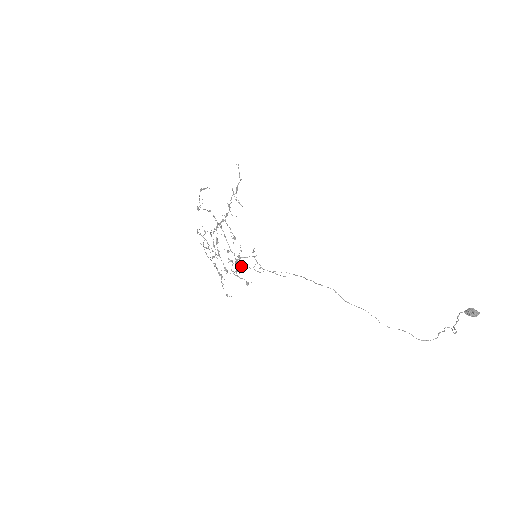
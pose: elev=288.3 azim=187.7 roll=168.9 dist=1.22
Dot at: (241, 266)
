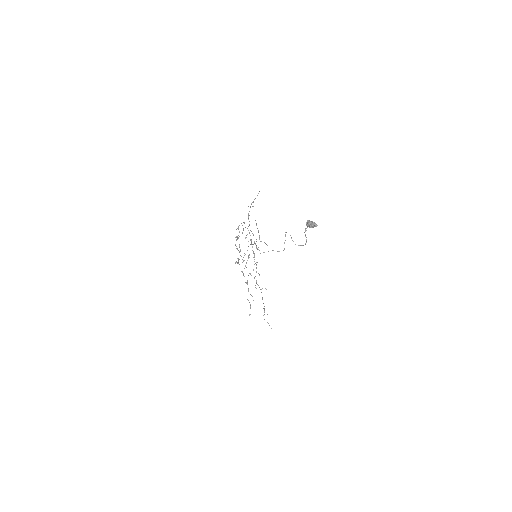
Dot at: occluded
